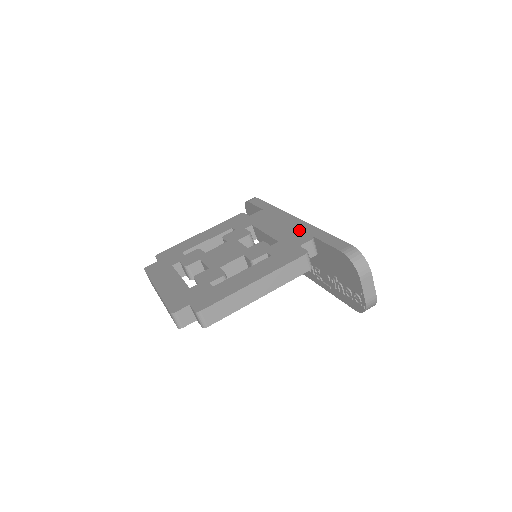
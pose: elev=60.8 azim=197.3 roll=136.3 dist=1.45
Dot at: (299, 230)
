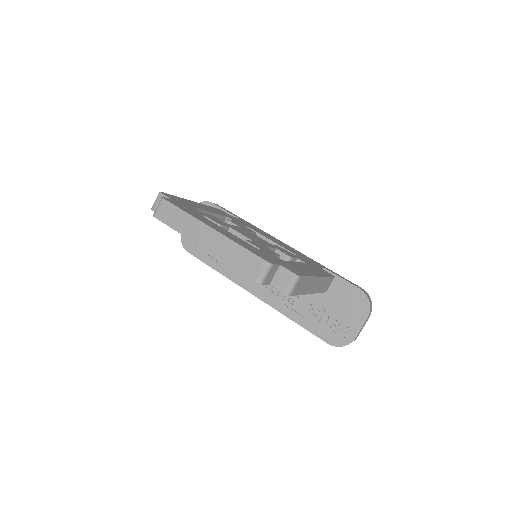
Dot at: (303, 255)
